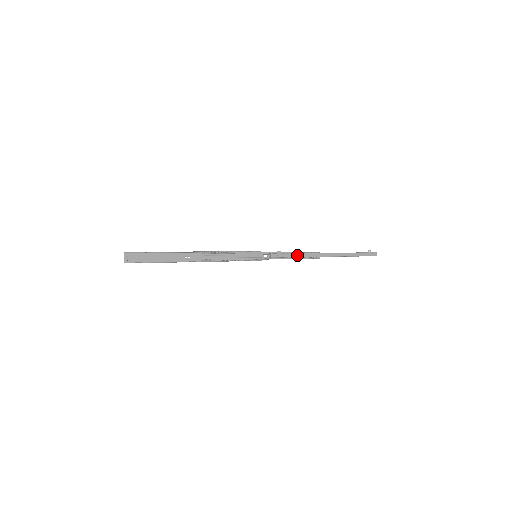
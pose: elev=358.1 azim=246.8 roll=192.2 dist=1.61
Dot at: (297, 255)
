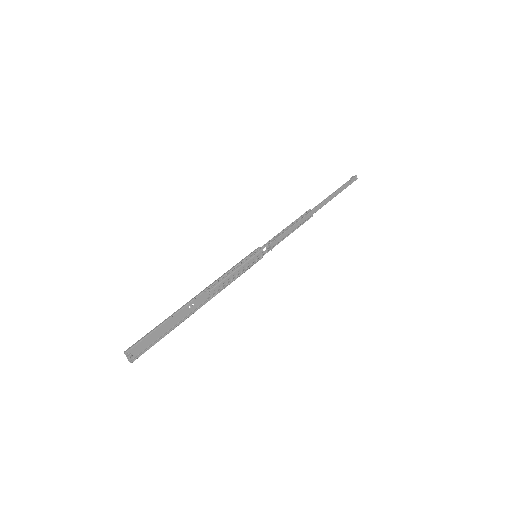
Dot at: (292, 228)
